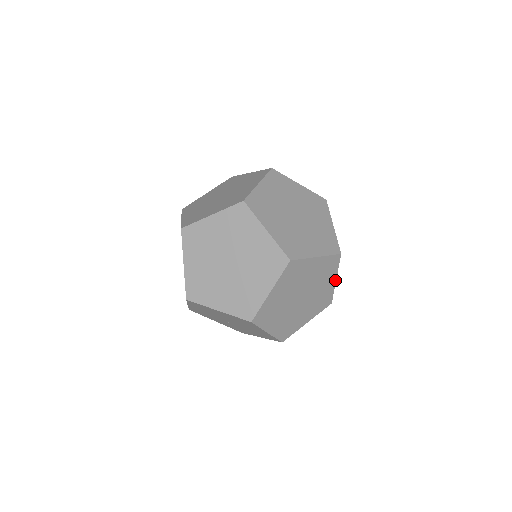
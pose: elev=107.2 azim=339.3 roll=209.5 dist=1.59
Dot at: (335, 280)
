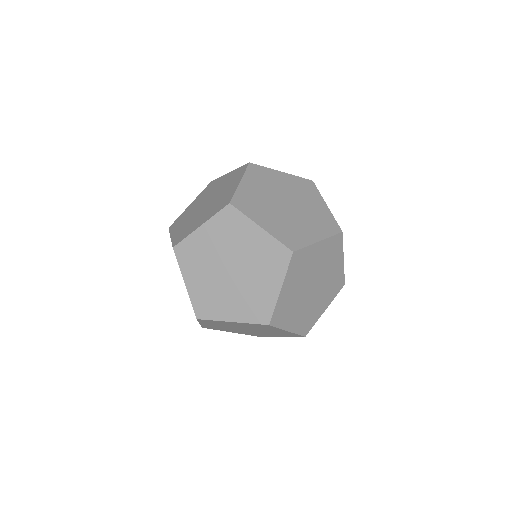
Dot at: (343, 260)
